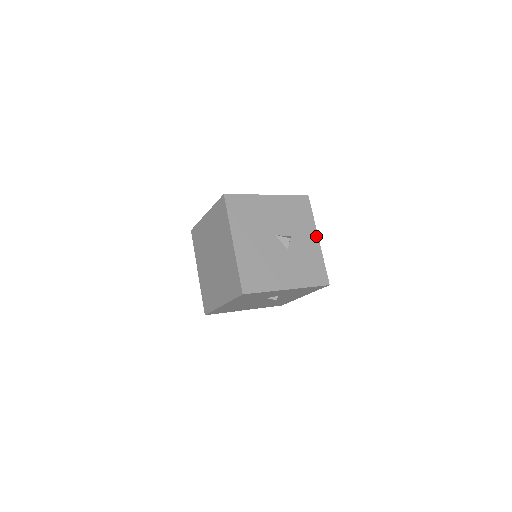
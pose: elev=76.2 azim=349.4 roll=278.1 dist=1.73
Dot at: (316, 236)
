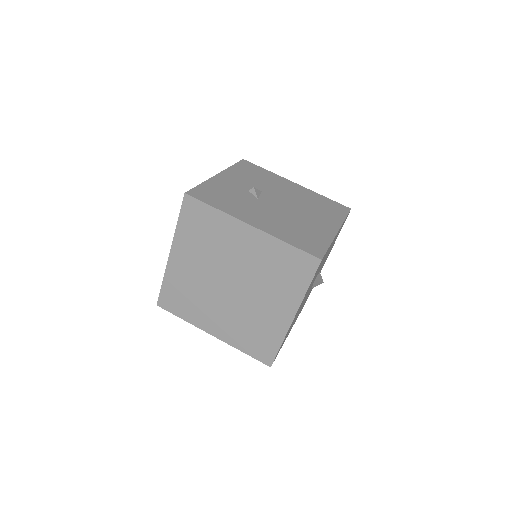
Dot at: occluded
